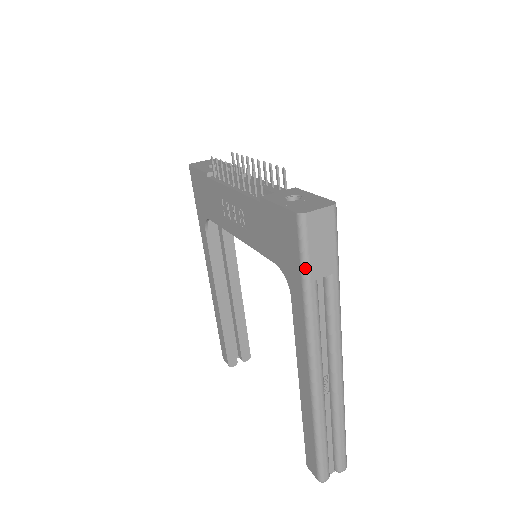
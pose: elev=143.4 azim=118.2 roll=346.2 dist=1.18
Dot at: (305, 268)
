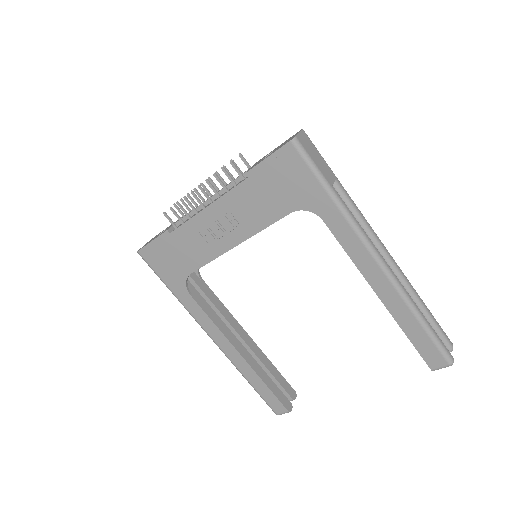
Dot at: (322, 178)
